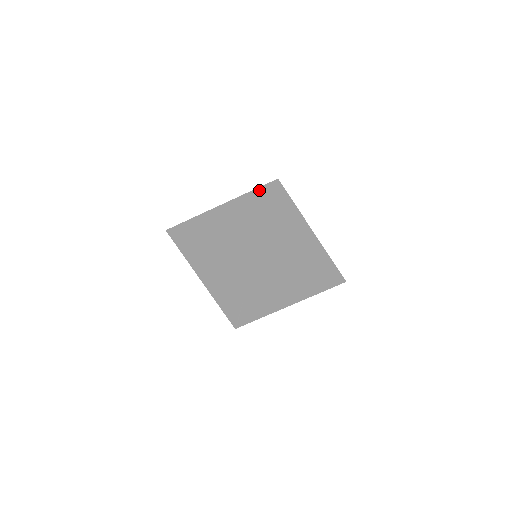
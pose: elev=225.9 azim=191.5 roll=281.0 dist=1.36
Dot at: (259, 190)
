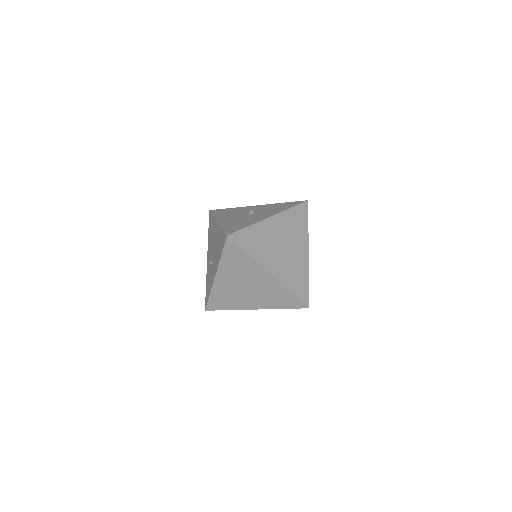
Dot at: (226, 250)
